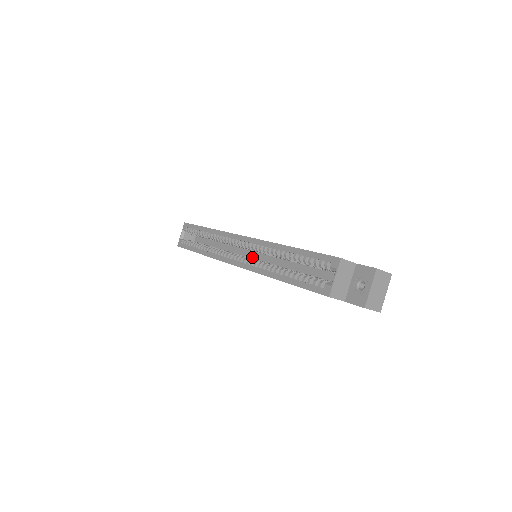
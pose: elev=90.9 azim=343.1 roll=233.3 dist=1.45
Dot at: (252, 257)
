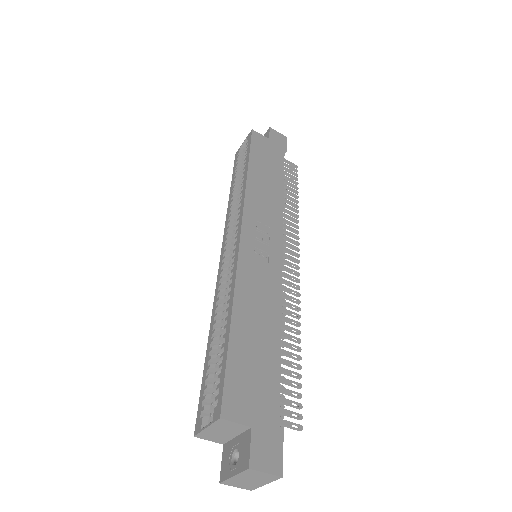
Dot at: occluded
